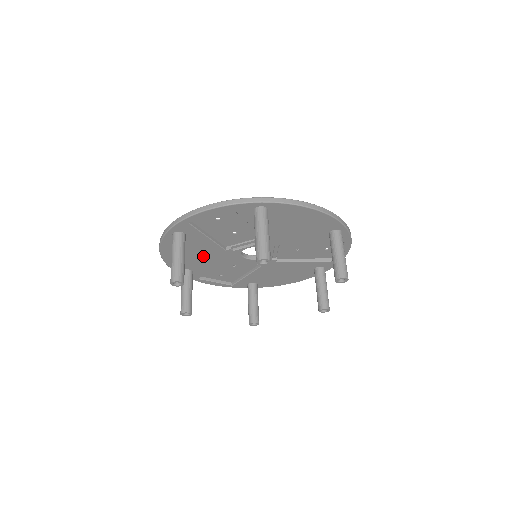
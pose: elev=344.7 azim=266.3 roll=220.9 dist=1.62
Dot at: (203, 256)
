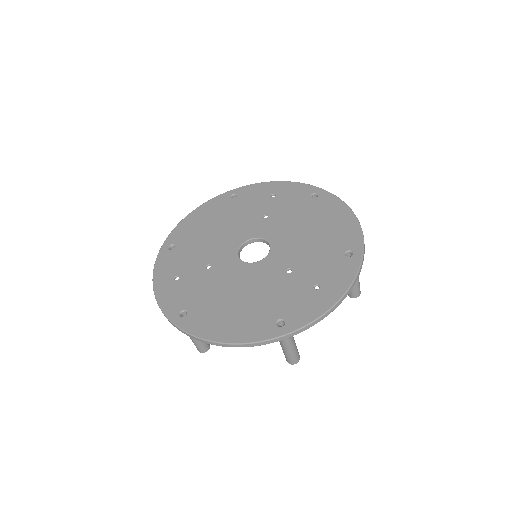
Dot at: occluded
